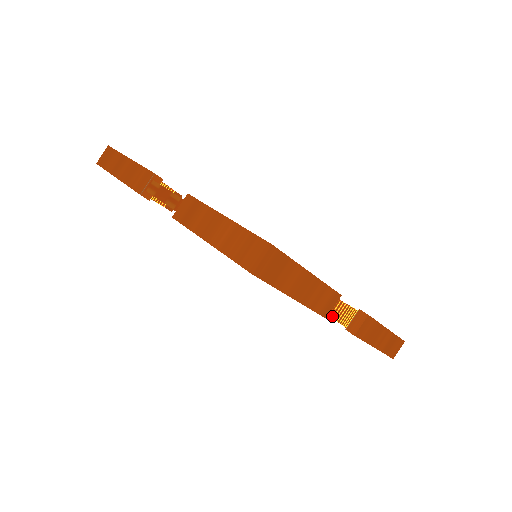
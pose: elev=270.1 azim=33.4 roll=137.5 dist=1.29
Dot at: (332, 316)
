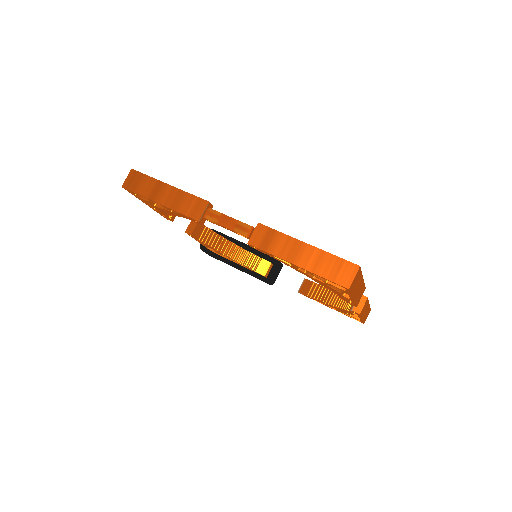
Dot at: (313, 297)
